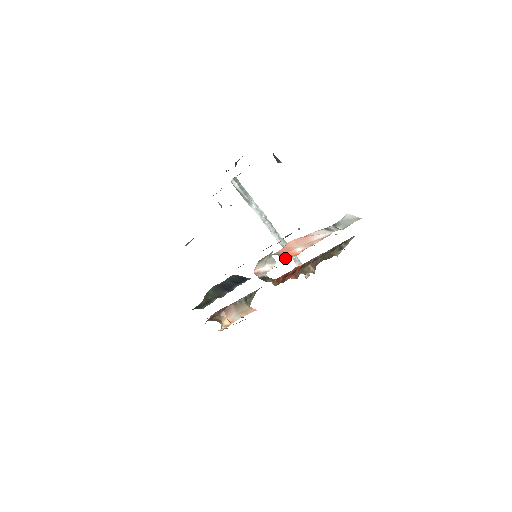
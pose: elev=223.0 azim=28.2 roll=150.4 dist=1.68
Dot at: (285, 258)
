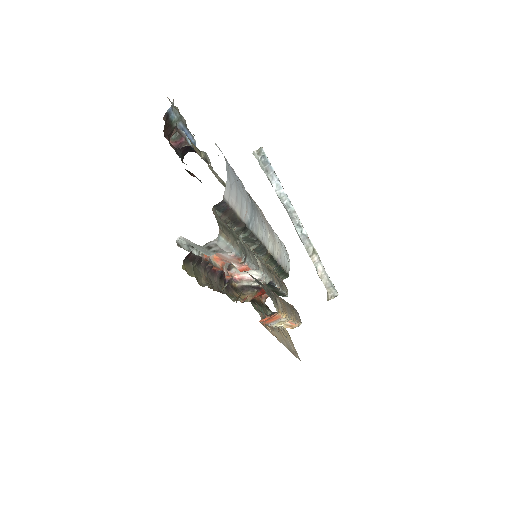
Dot at: (257, 269)
